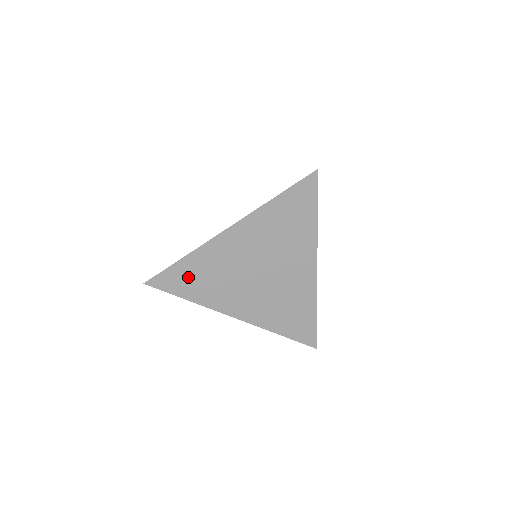
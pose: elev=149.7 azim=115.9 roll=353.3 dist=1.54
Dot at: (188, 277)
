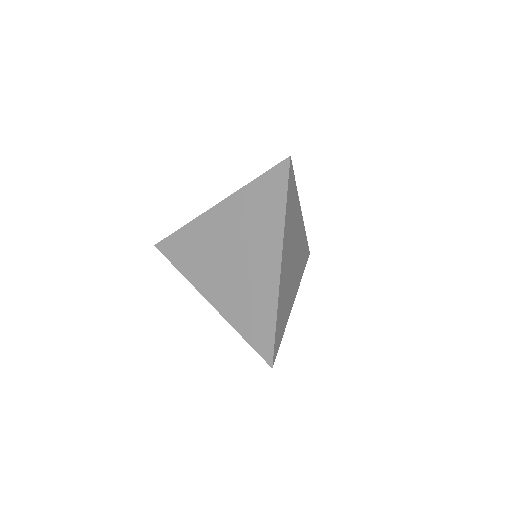
Dot at: (182, 247)
